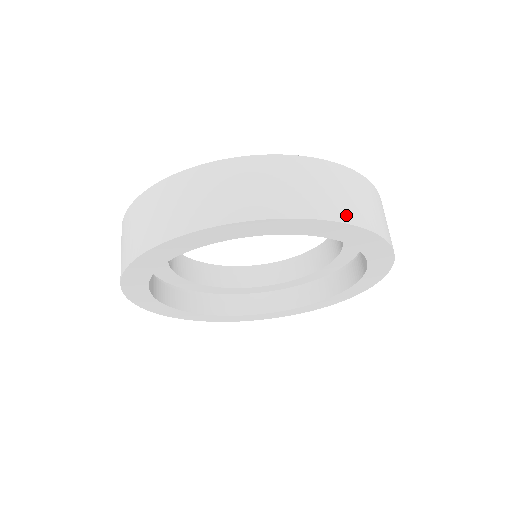
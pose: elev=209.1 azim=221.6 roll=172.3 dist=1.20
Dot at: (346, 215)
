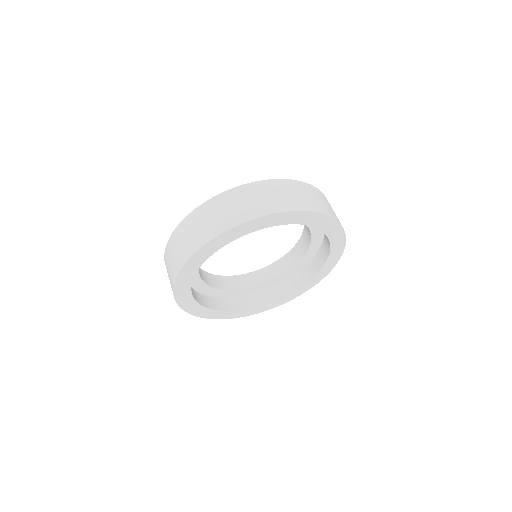
Dot at: (338, 220)
